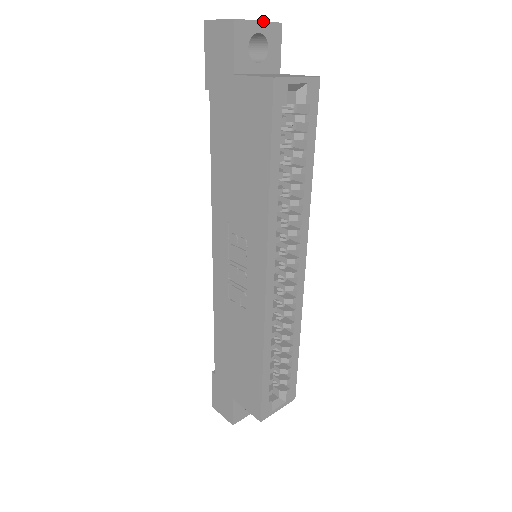
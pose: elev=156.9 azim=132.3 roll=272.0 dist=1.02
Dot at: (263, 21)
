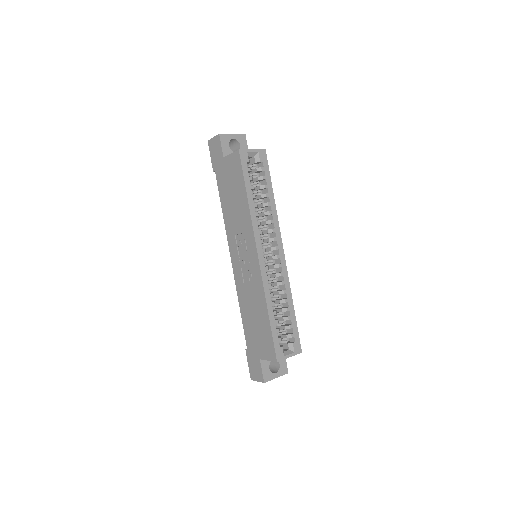
Dot at: (235, 134)
